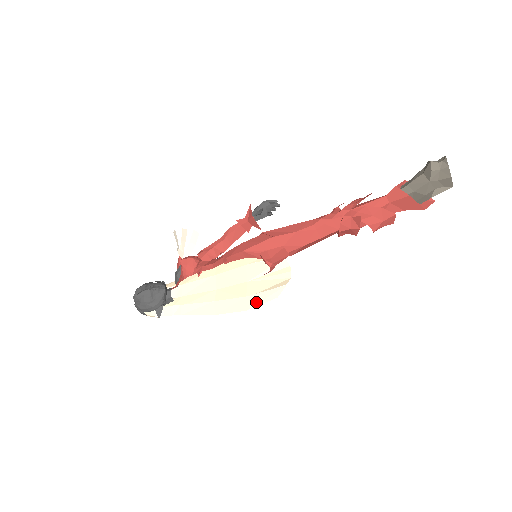
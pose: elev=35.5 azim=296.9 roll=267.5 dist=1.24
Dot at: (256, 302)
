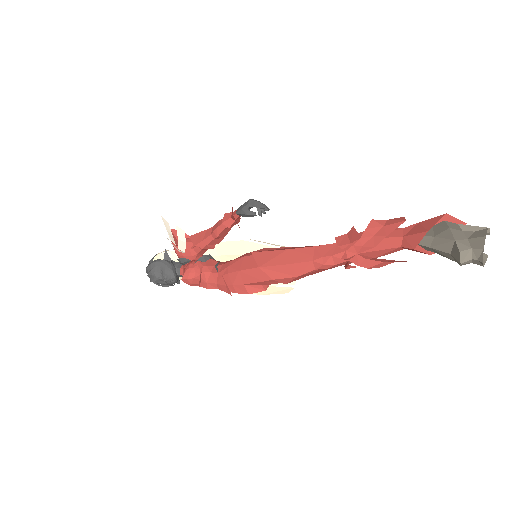
Dot at: (268, 292)
